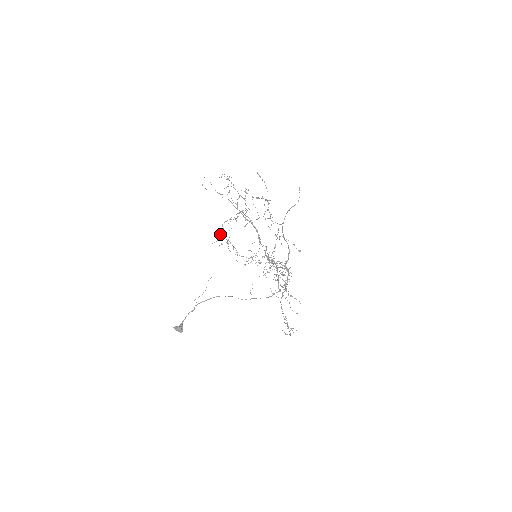
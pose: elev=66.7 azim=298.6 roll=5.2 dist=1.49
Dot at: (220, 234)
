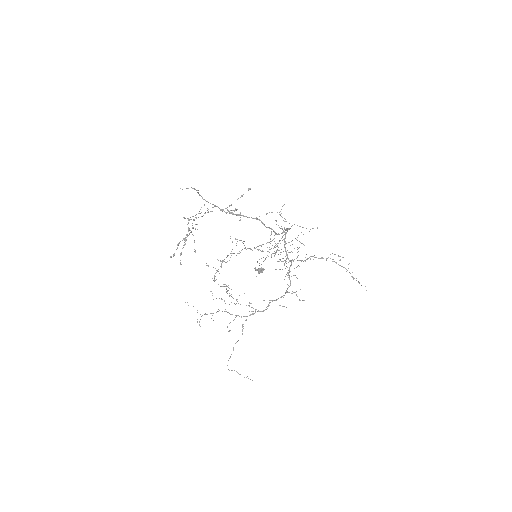
Dot at: occluded
